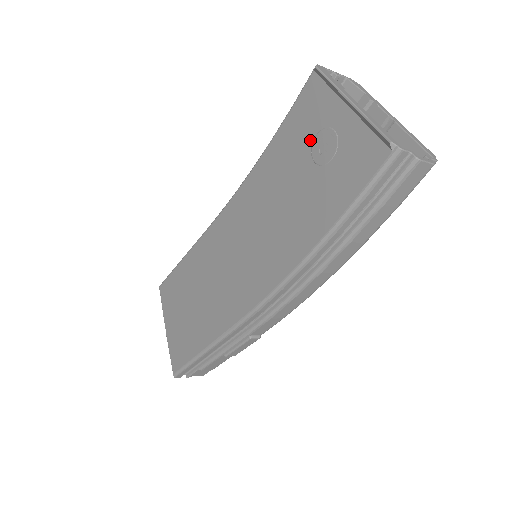
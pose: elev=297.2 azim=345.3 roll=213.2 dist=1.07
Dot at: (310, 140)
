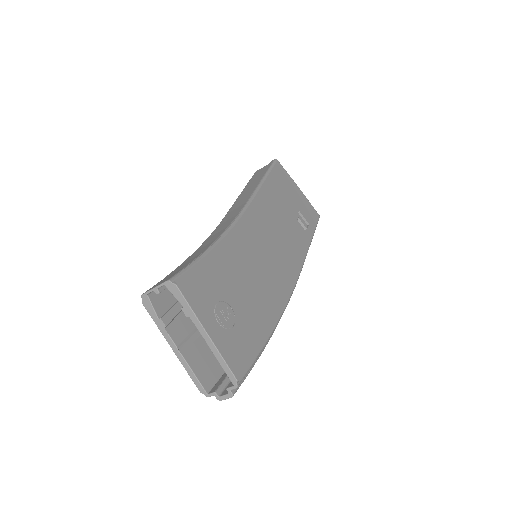
Dot at: occluded
